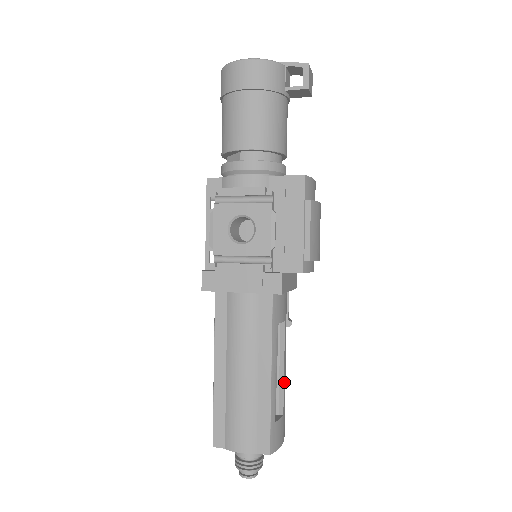
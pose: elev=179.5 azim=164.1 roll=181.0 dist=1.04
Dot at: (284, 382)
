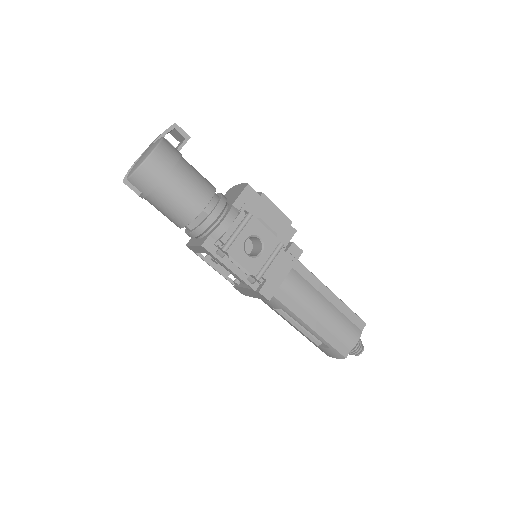
Dot at: occluded
